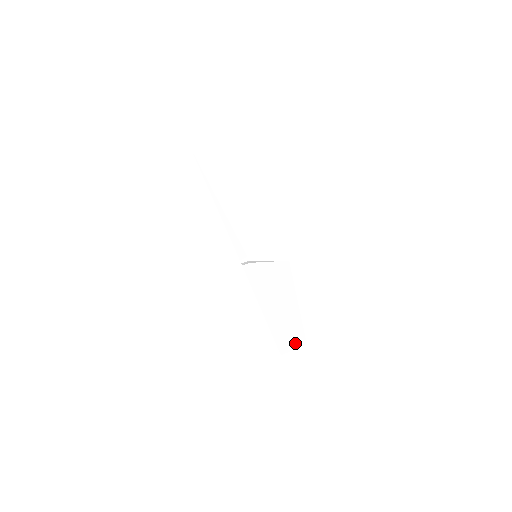
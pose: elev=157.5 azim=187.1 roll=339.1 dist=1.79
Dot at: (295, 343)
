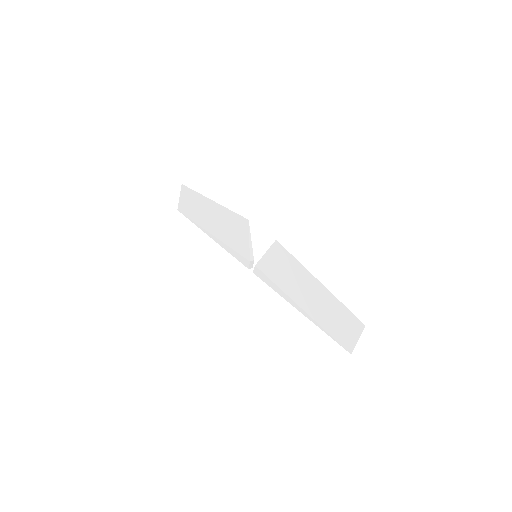
Dot at: (352, 330)
